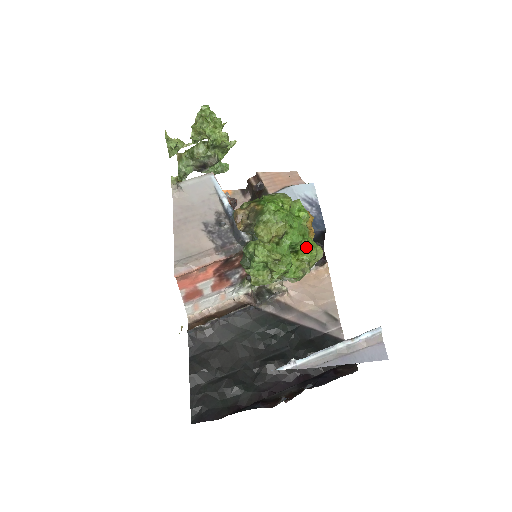
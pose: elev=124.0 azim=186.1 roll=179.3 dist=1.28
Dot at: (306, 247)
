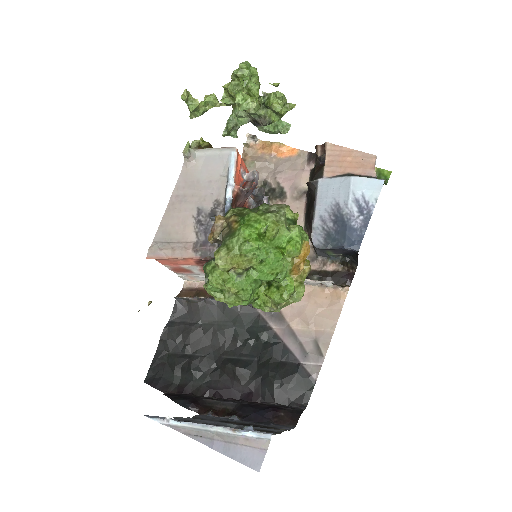
Dot at: (280, 286)
